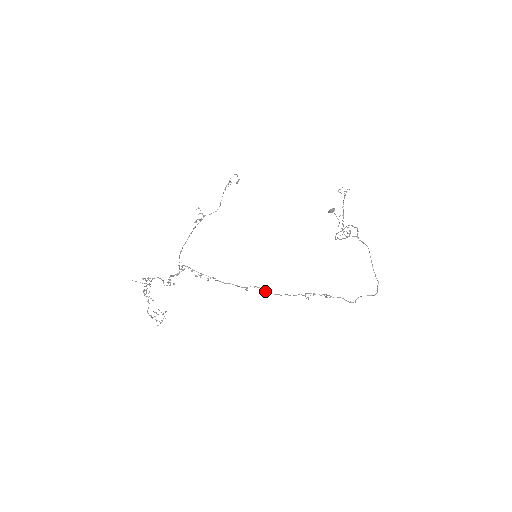
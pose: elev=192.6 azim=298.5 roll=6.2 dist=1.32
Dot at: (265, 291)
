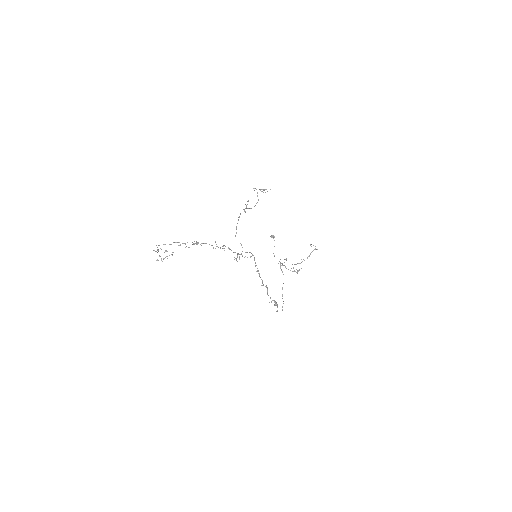
Dot at: occluded
